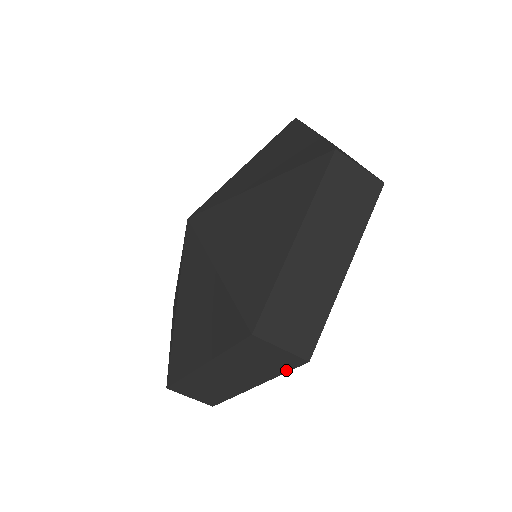
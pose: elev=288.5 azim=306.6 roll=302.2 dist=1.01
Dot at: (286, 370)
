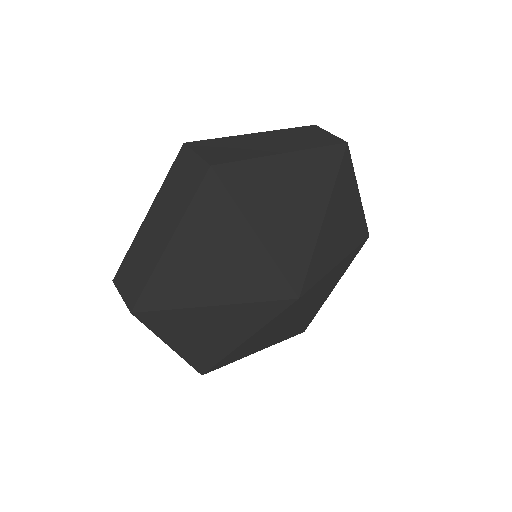
Dot at: (145, 324)
